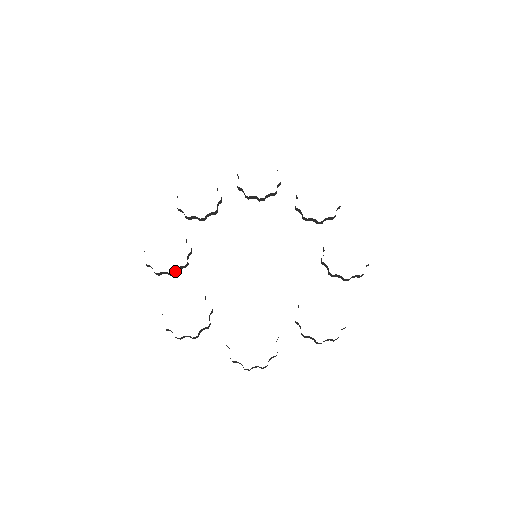
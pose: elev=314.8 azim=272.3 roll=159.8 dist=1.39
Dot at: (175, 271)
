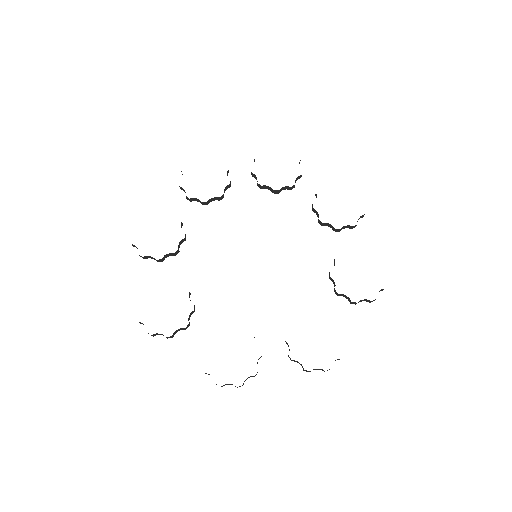
Dot at: occluded
